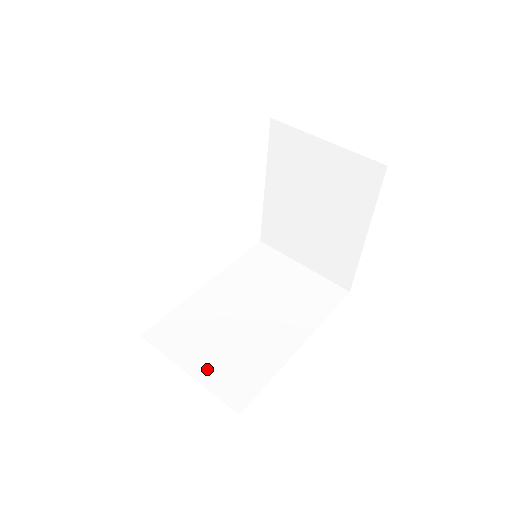
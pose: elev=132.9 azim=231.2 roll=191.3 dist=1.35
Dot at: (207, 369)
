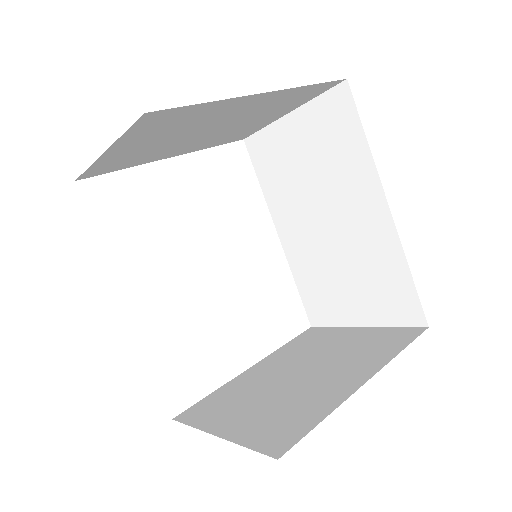
Dot at: occluded
